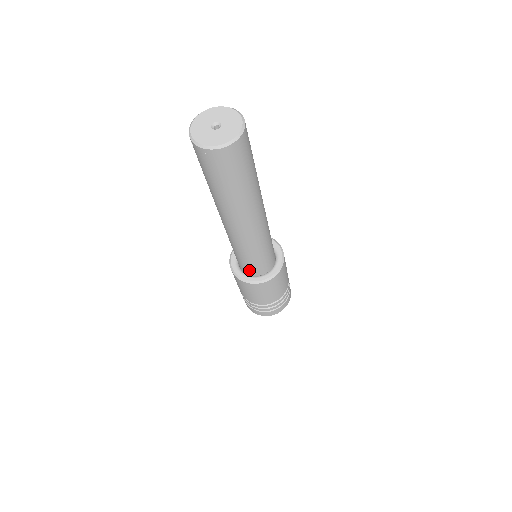
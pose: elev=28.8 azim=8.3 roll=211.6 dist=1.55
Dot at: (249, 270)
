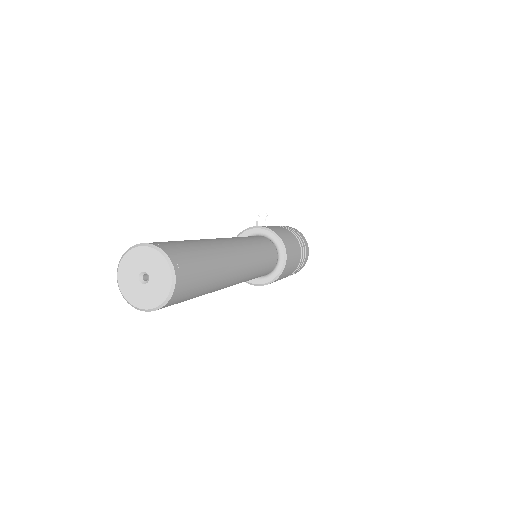
Dot at: occluded
